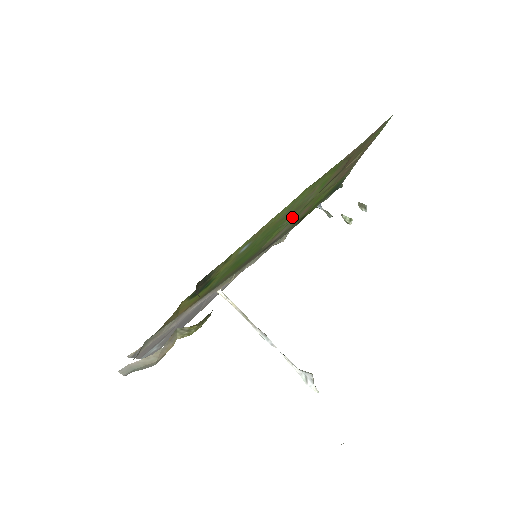
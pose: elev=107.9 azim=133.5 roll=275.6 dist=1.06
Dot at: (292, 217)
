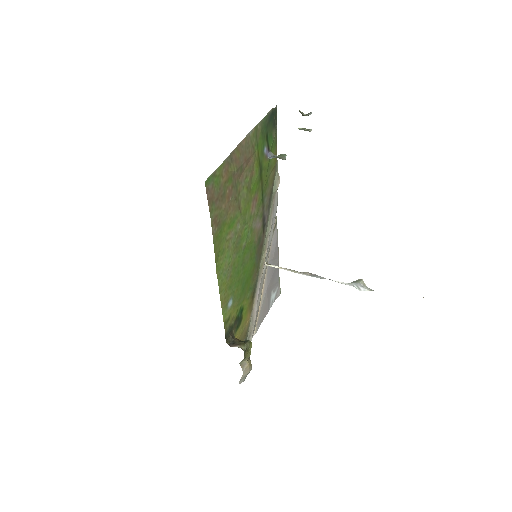
Dot at: (245, 235)
